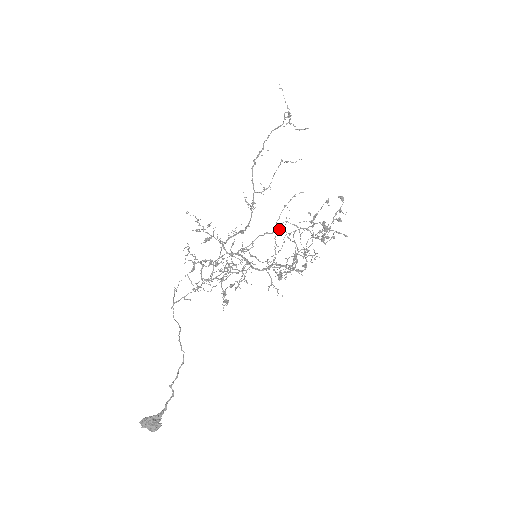
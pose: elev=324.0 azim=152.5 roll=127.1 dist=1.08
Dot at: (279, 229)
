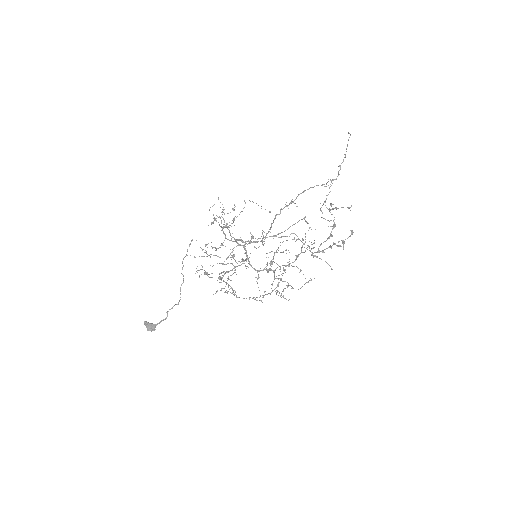
Dot at: occluded
